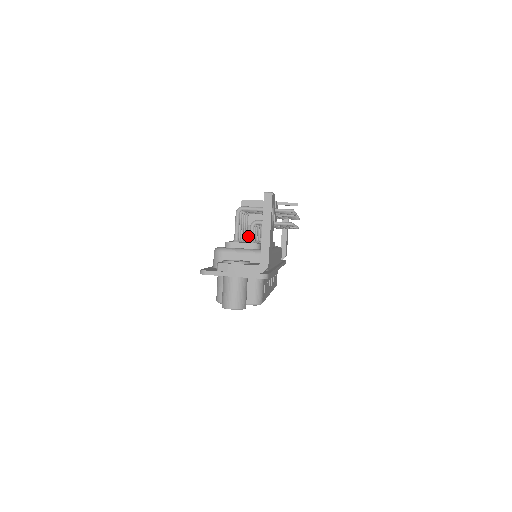
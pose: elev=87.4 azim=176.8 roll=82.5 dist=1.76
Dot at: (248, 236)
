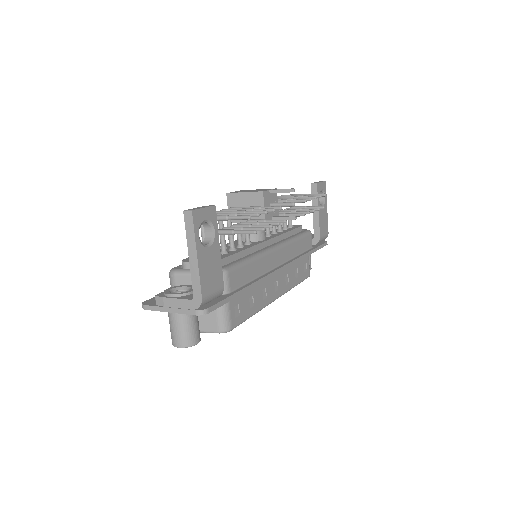
Dot at: occluded
